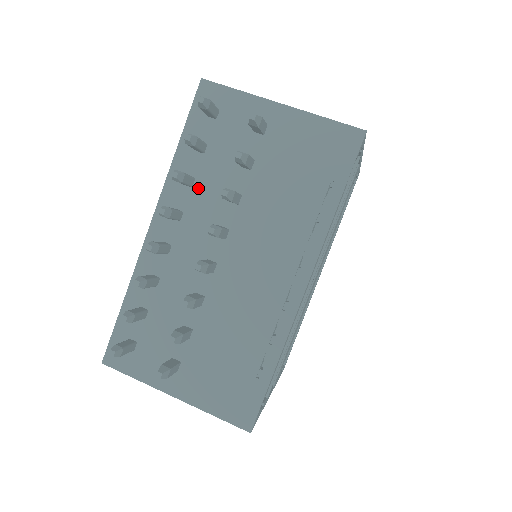
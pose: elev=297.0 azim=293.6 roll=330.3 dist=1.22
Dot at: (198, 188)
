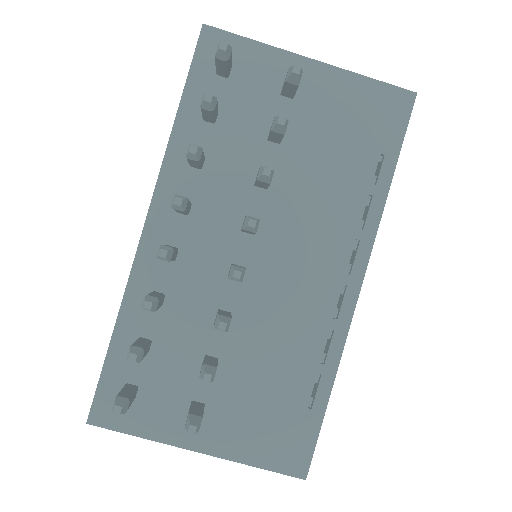
Dot at: (210, 170)
